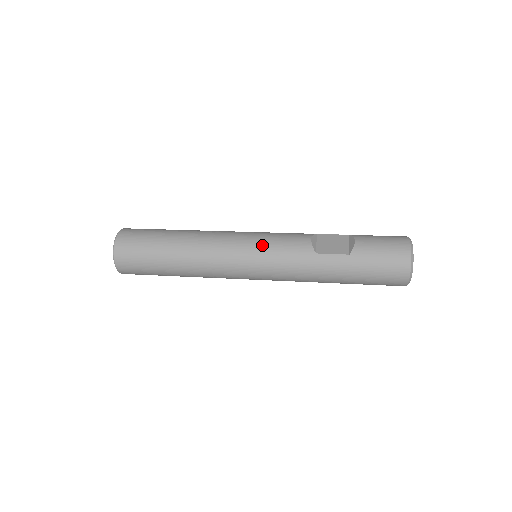
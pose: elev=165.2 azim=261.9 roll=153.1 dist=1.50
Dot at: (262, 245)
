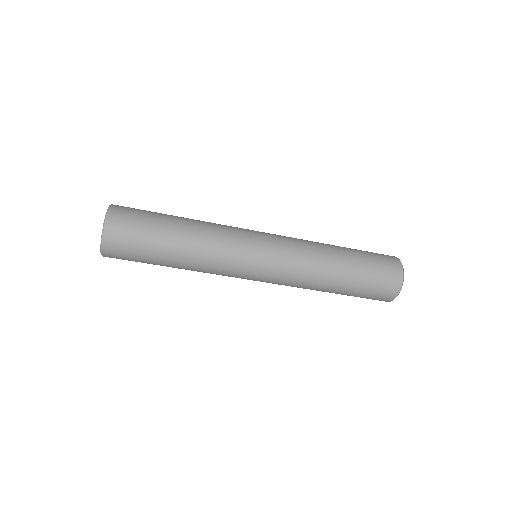
Dot at: occluded
